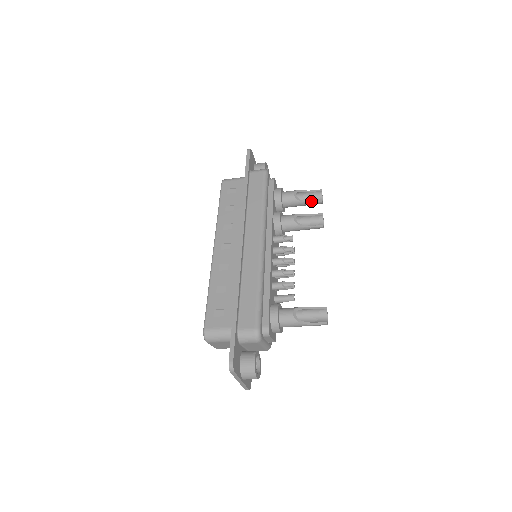
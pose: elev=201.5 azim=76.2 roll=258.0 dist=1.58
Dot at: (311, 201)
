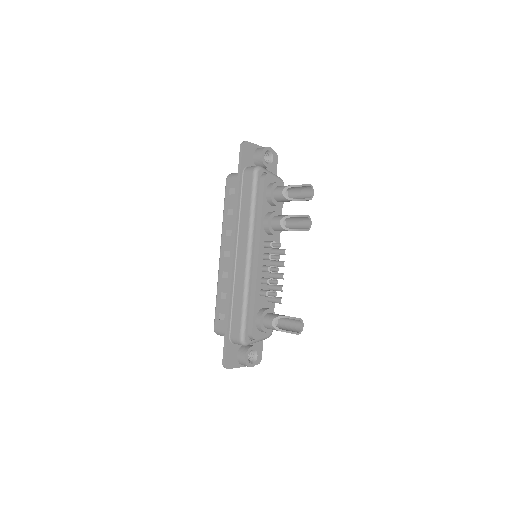
Dot at: (299, 199)
